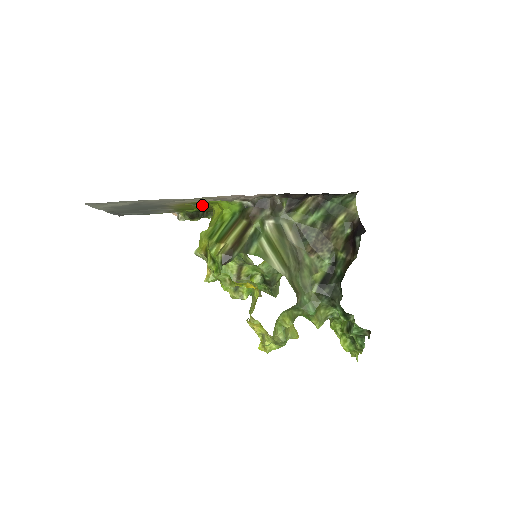
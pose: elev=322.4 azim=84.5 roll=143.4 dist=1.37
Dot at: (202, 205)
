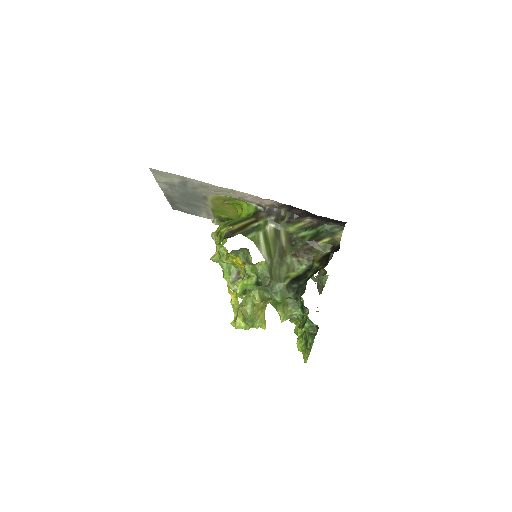
Dot at: (231, 208)
